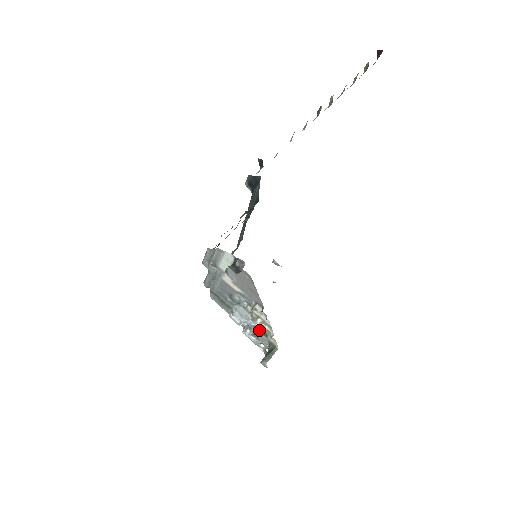
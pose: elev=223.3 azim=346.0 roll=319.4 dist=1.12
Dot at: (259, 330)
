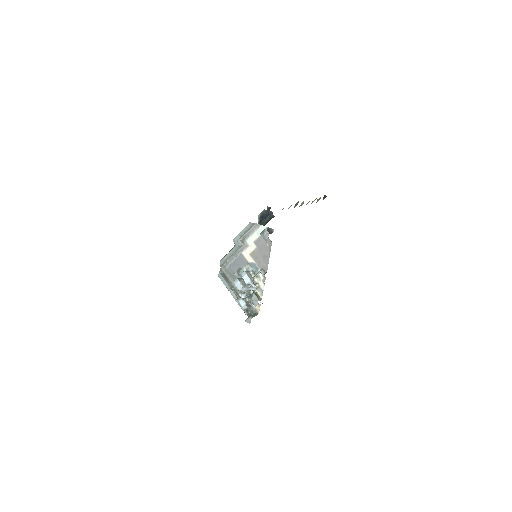
Dot at: (254, 293)
